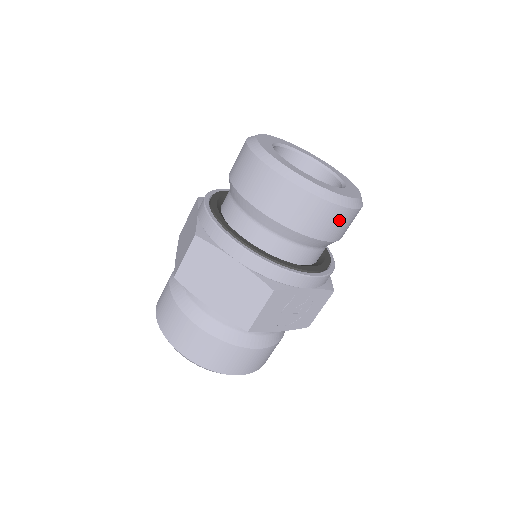
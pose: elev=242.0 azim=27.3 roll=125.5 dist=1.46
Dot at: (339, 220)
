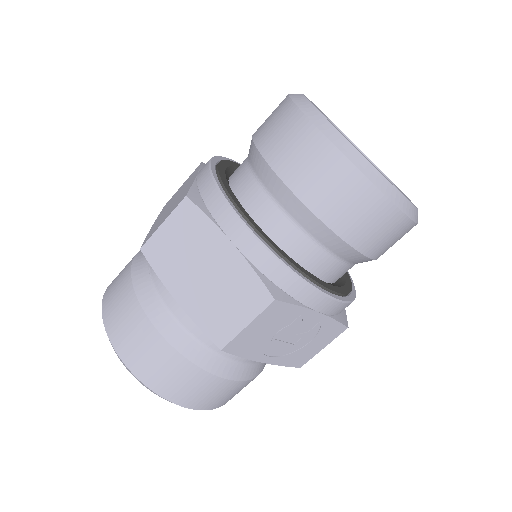
Dot at: (388, 228)
